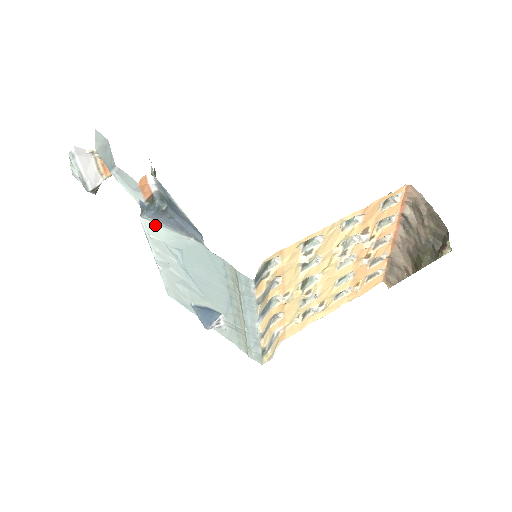
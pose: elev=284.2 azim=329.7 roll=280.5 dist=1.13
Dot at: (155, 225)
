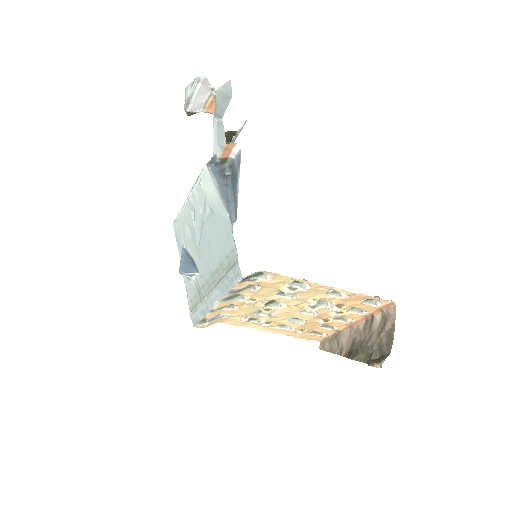
Dot at: (211, 180)
